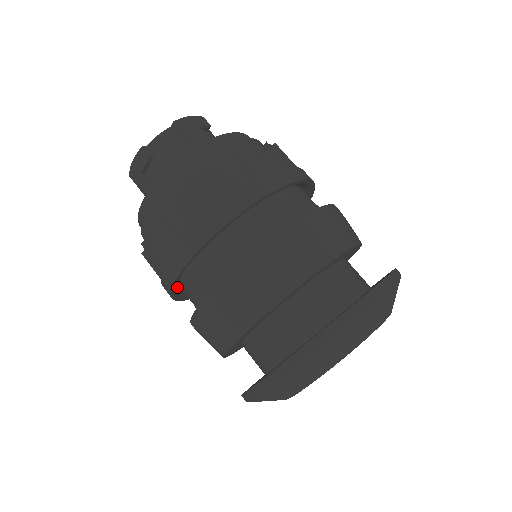
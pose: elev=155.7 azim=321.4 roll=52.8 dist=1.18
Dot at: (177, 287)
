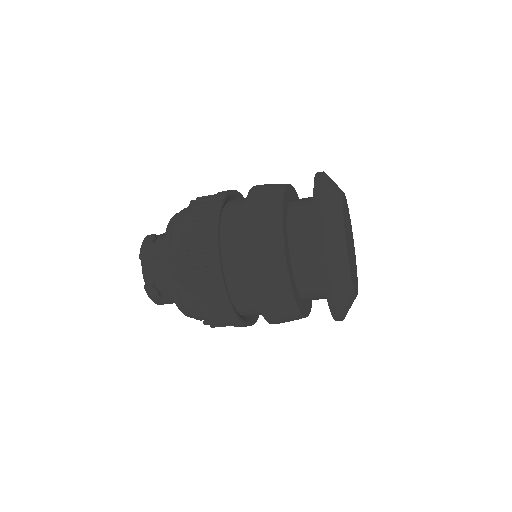
Dot at: (245, 319)
